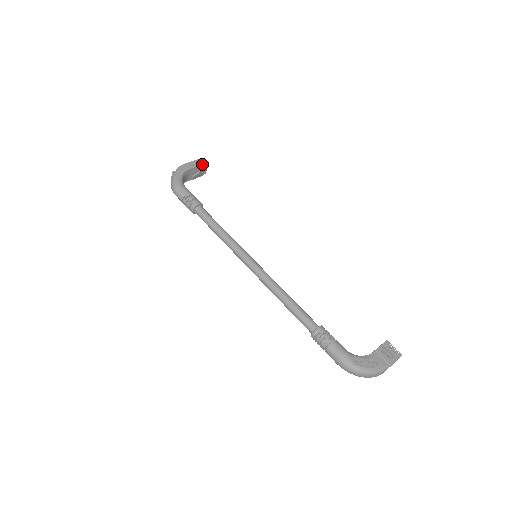
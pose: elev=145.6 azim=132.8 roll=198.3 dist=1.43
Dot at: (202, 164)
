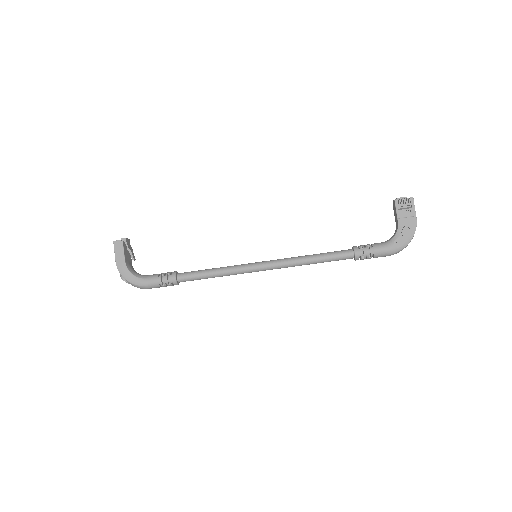
Dot at: (122, 244)
